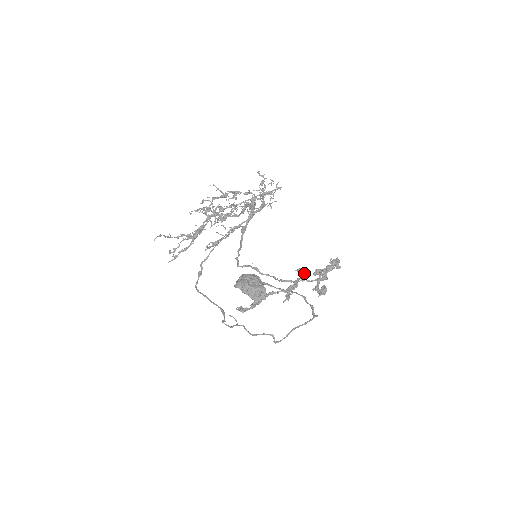
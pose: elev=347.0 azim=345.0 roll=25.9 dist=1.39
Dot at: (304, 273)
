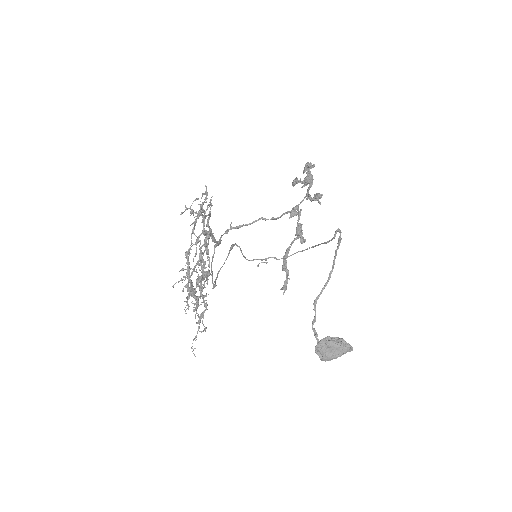
Dot at: (295, 209)
